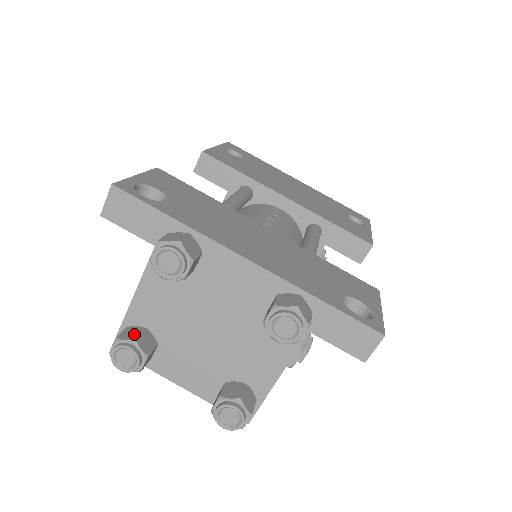
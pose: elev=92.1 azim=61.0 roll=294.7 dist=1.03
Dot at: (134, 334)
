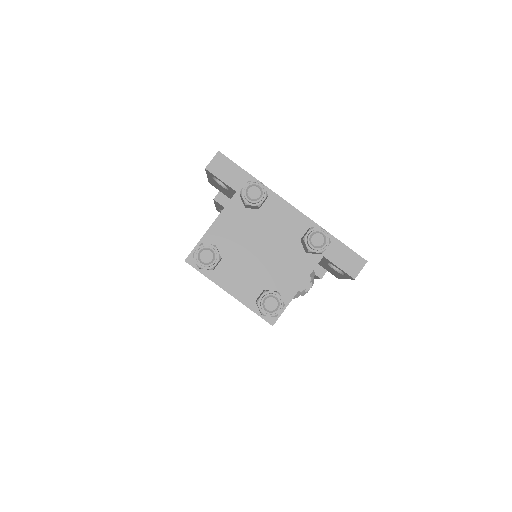
Dot at: (212, 245)
